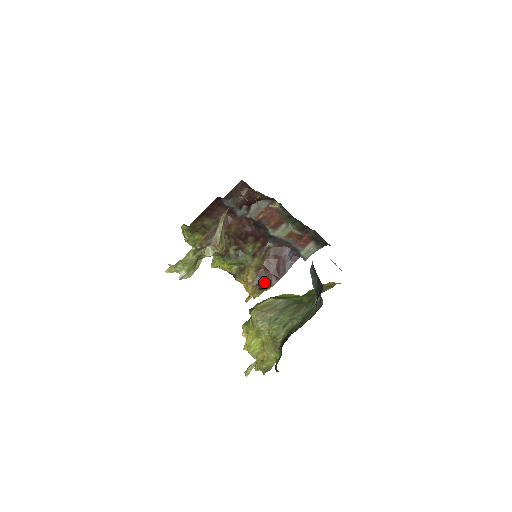
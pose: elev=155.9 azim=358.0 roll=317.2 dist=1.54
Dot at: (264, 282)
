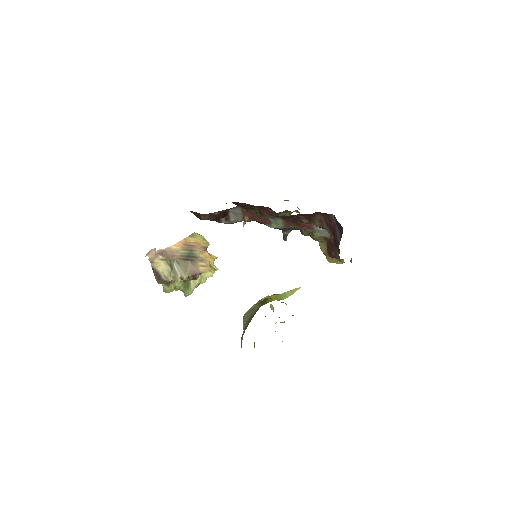
Dot at: (333, 252)
